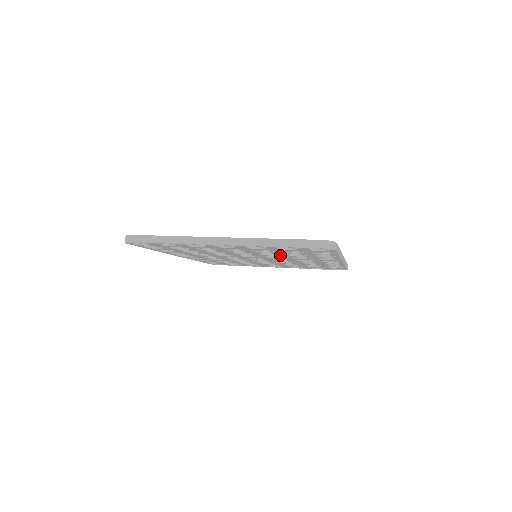
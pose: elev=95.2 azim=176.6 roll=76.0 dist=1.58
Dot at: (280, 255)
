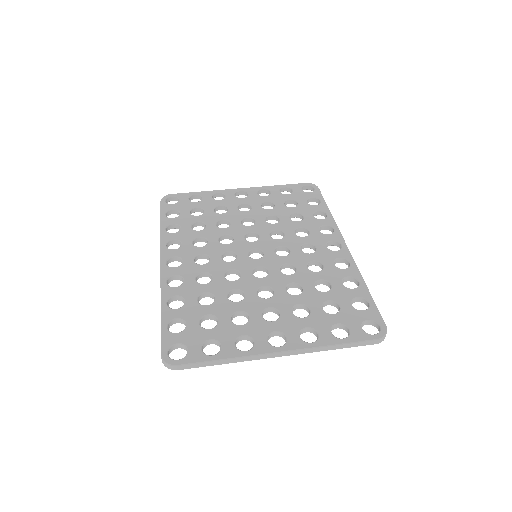
Dot at: occluded
